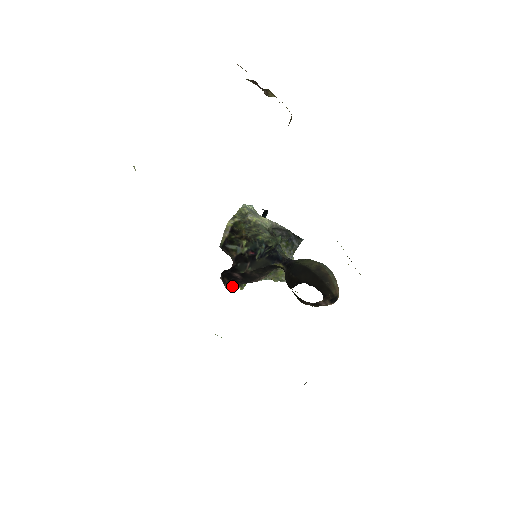
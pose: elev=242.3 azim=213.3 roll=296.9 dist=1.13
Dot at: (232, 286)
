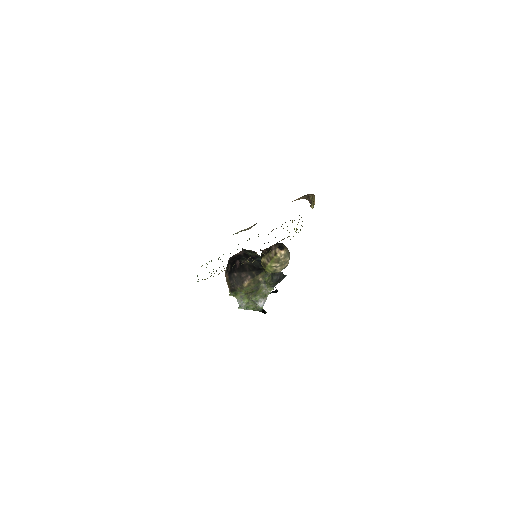
Dot at: (228, 281)
